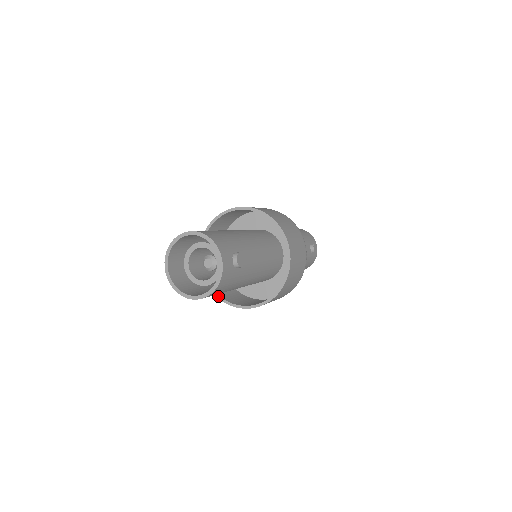
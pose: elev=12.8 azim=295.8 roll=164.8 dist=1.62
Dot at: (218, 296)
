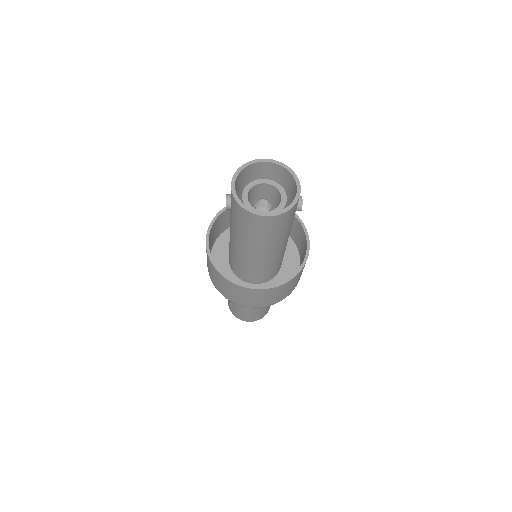
Dot at: (224, 274)
